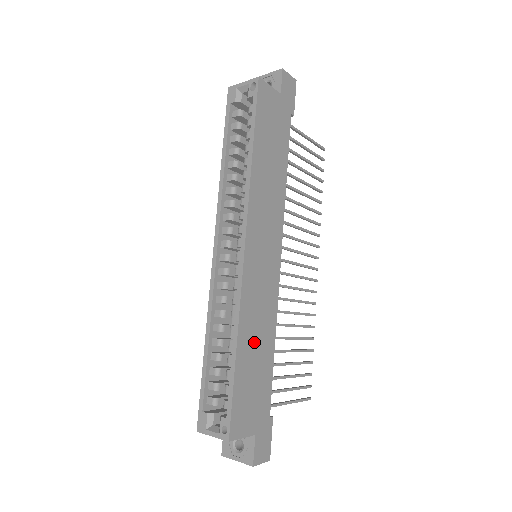
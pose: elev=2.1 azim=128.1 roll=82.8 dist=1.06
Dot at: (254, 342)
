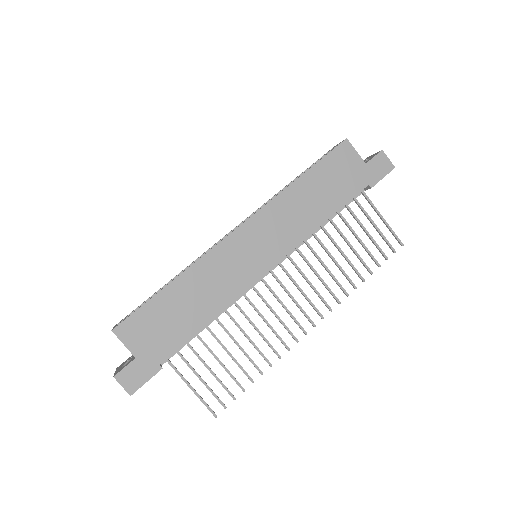
Dot at: (192, 295)
